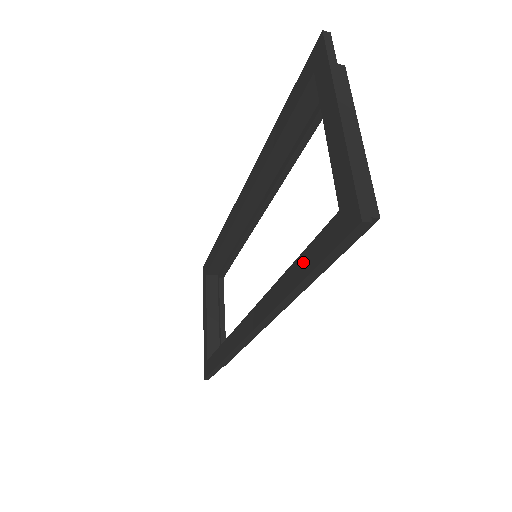
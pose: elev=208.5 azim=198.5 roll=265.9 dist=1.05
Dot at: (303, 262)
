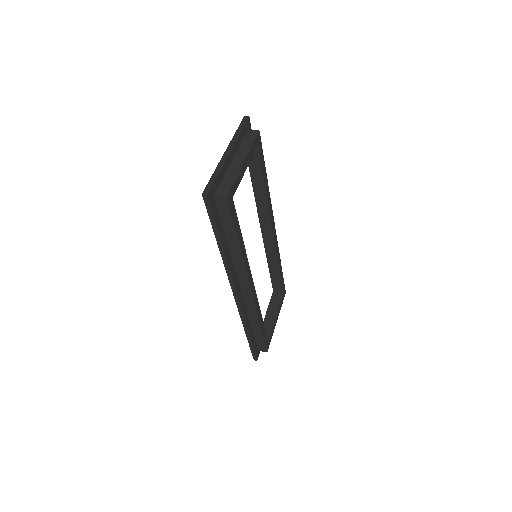
Dot at: occluded
